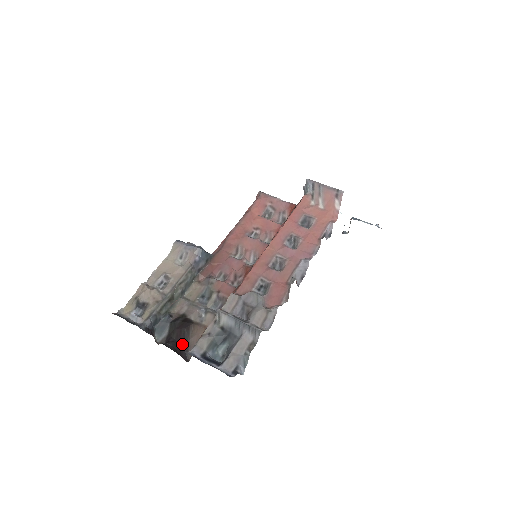
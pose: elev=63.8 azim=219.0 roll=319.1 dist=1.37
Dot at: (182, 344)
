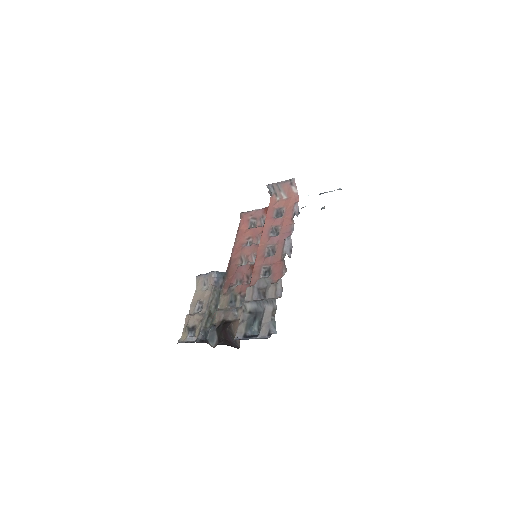
Dot at: (230, 339)
